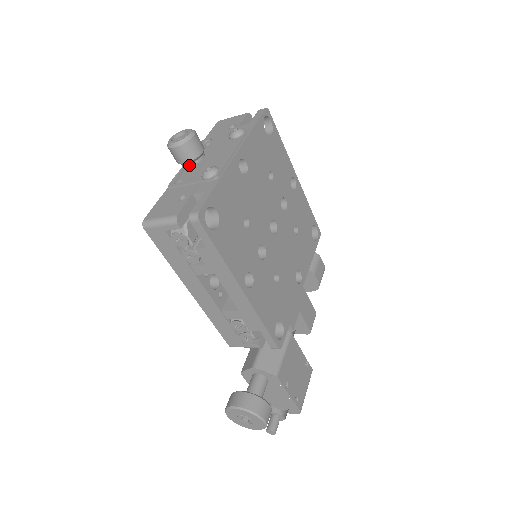
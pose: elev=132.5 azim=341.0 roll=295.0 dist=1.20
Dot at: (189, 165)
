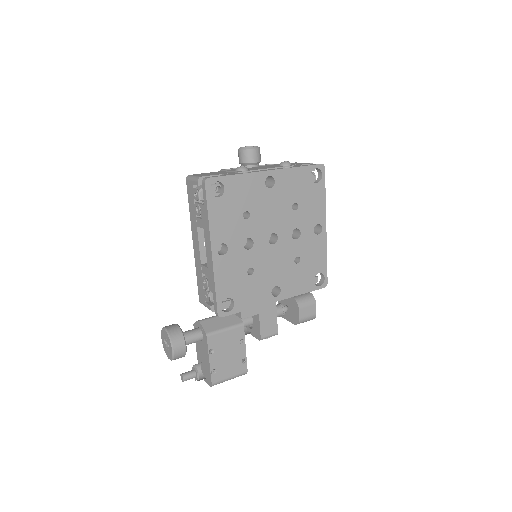
Dot at: occluded
